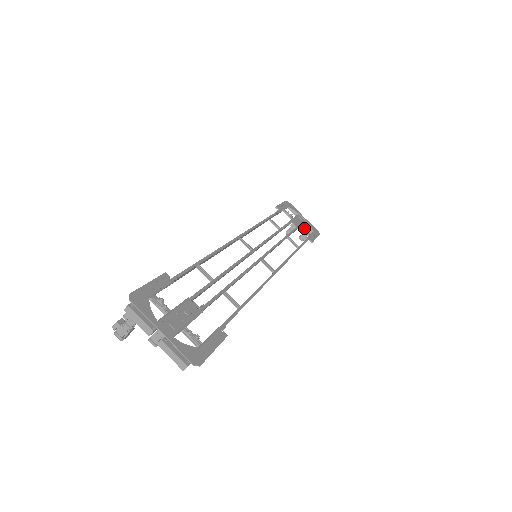
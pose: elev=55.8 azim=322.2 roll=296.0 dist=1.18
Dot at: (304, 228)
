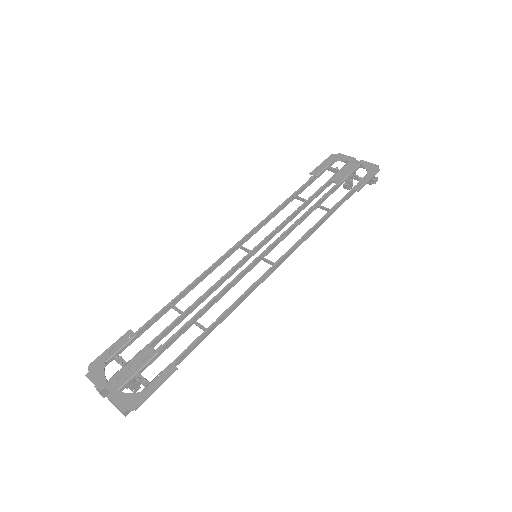
Dot at: (354, 176)
